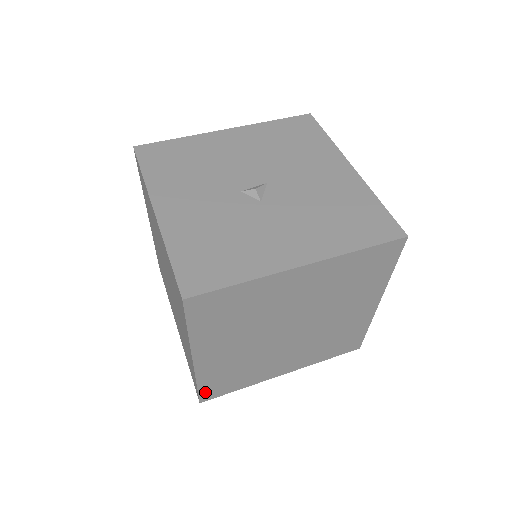
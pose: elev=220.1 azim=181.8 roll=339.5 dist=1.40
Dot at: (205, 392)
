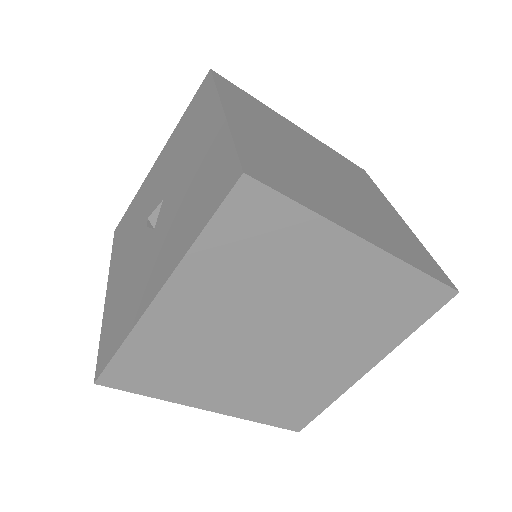
Dot at: (285, 423)
